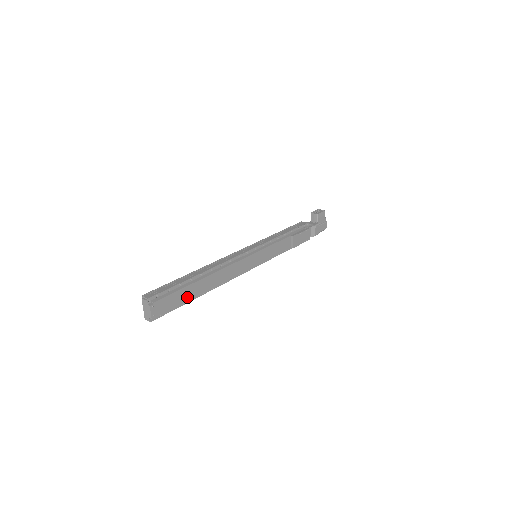
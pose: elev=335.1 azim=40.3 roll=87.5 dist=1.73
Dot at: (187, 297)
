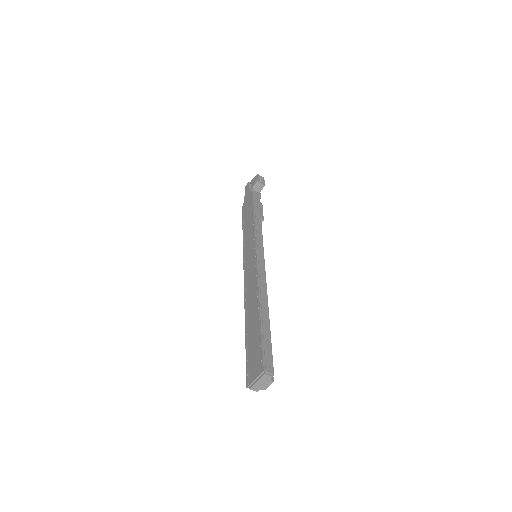
Dot at: occluded
